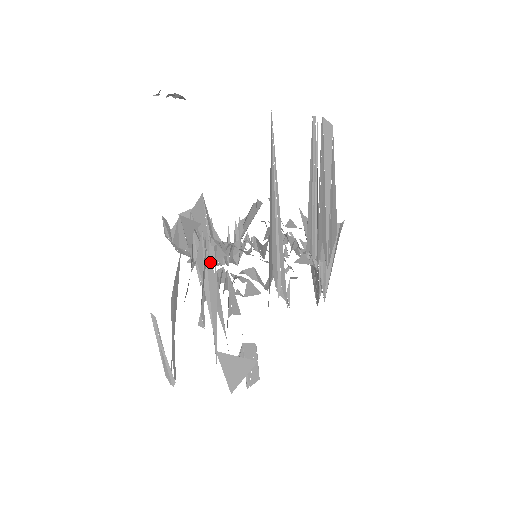
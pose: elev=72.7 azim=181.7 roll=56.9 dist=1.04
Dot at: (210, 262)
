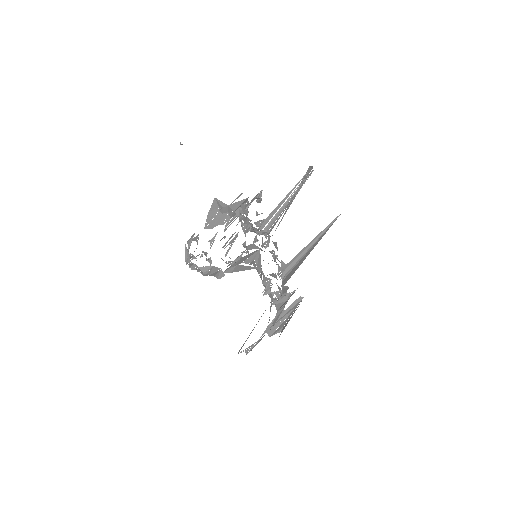
Dot at: (301, 301)
